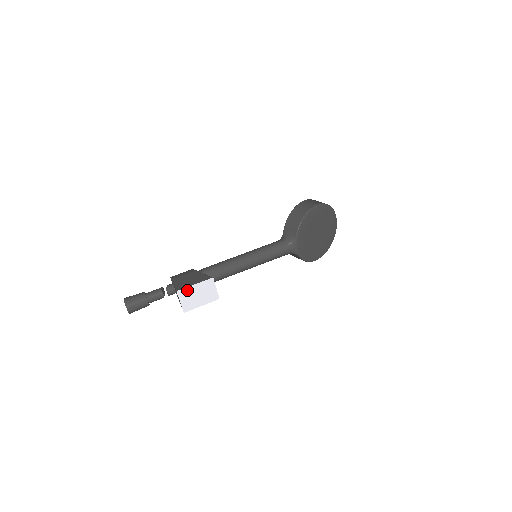
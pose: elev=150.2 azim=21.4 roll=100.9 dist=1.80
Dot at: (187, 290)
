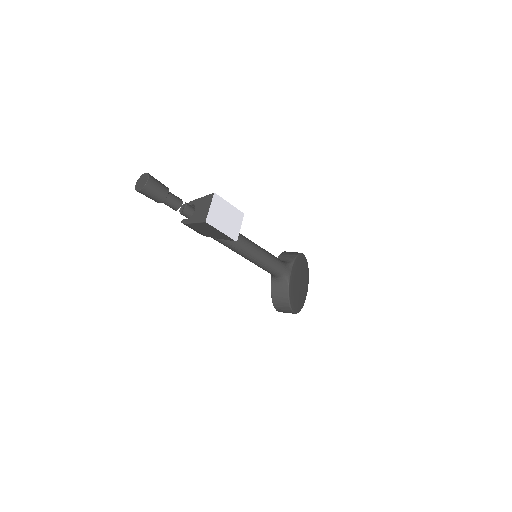
Dot at: (221, 202)
